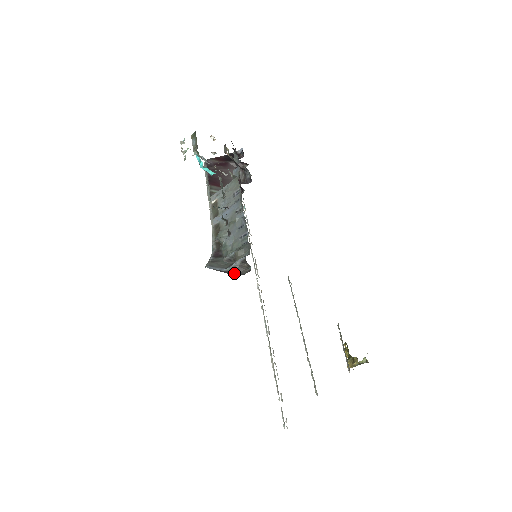
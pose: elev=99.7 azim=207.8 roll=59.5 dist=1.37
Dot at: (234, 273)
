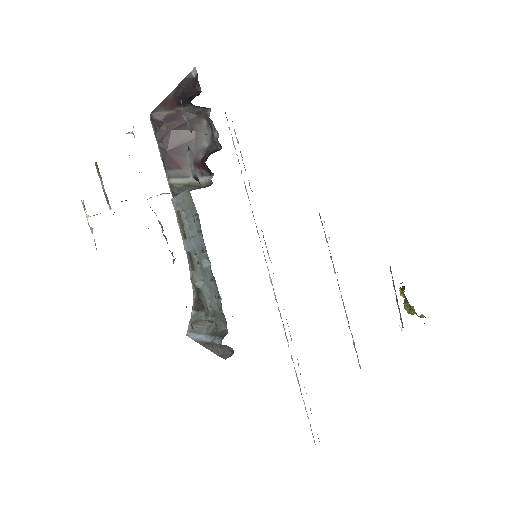
Dot at: (218, 350)
